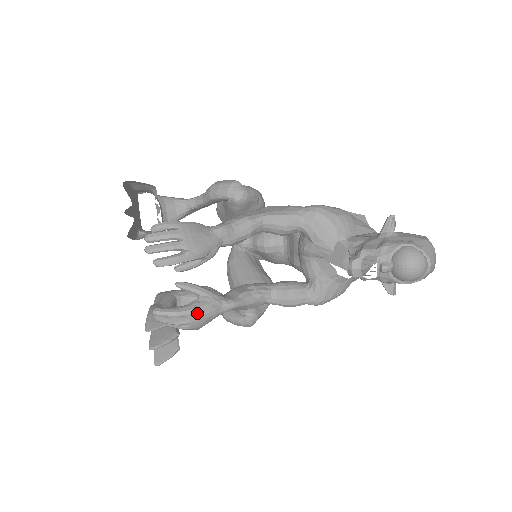
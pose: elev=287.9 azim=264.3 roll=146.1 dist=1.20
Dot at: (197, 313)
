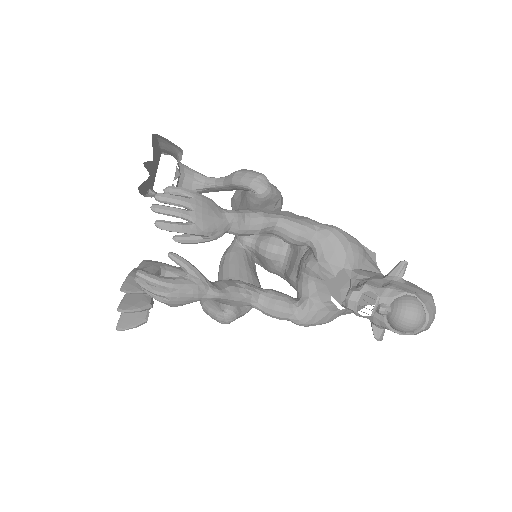
Dot at: (180, 290)
